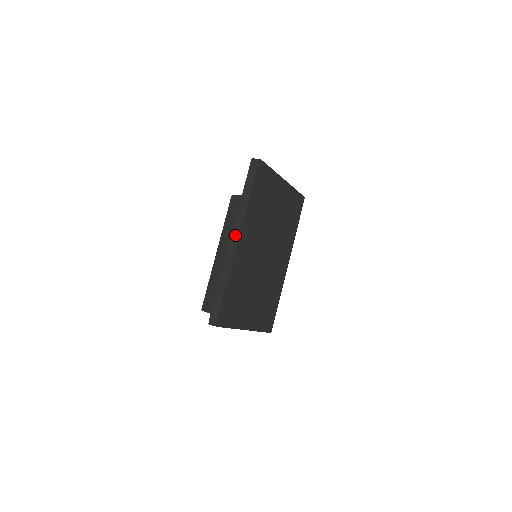
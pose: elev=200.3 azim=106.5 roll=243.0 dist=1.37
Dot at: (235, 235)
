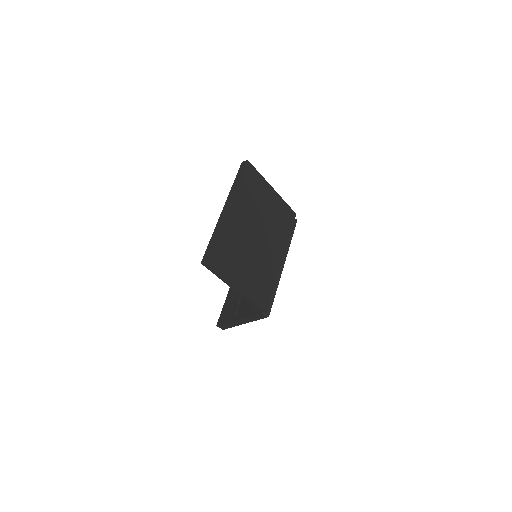
Dot at: (226, 204)
